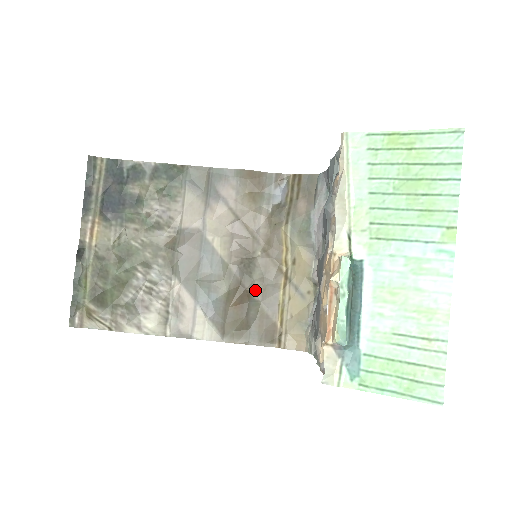
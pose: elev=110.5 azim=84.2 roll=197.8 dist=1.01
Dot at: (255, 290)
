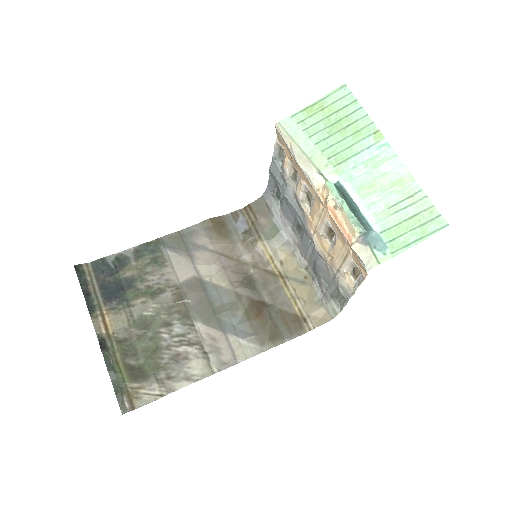
Dot at: (265, 298)
